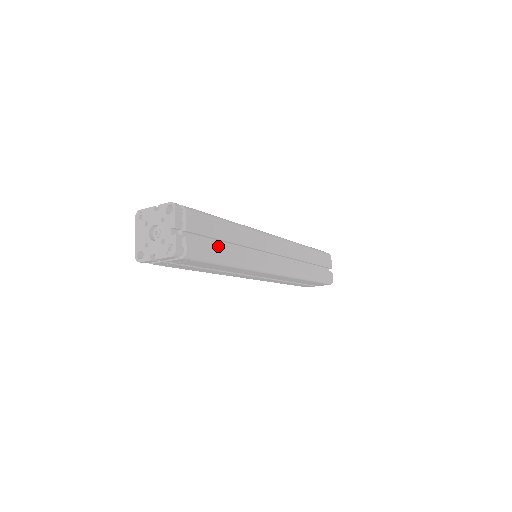
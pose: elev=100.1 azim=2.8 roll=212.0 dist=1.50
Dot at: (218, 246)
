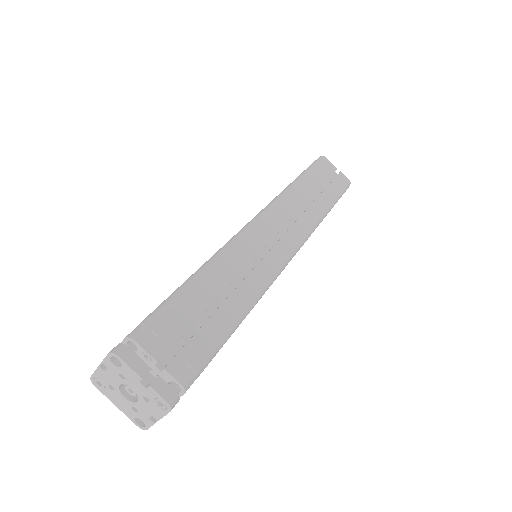
Dot at: (209, 323)
